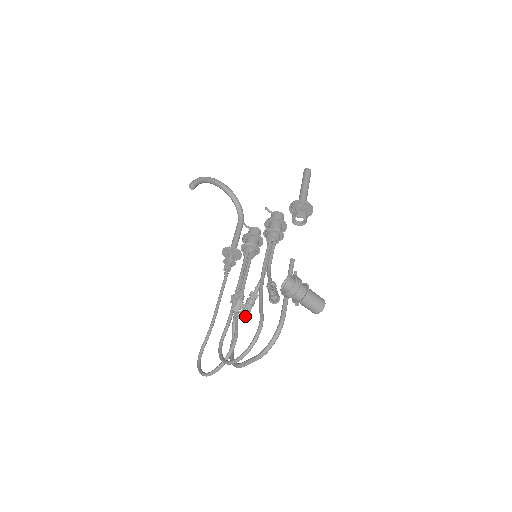
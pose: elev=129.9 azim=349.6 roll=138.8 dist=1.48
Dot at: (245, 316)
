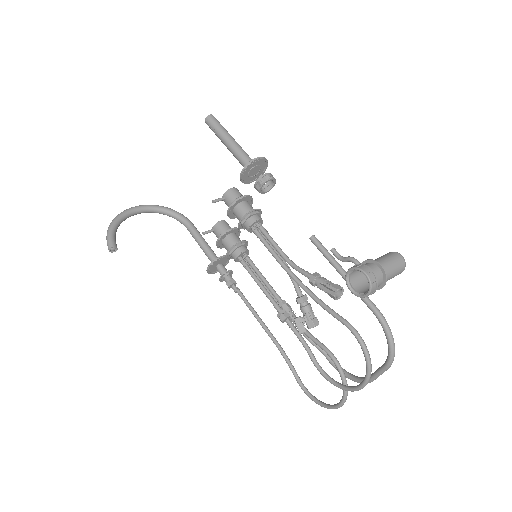
Dot at: occluded
